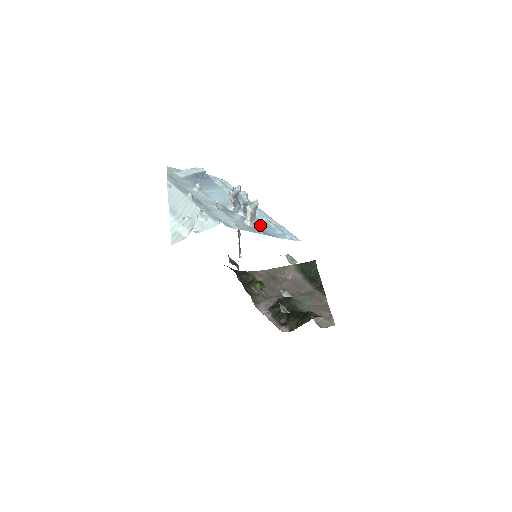
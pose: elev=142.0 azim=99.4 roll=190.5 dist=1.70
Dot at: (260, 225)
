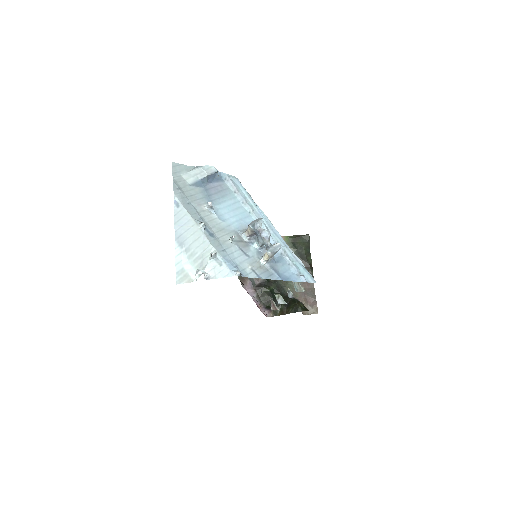
Dot at: (276, 262)
